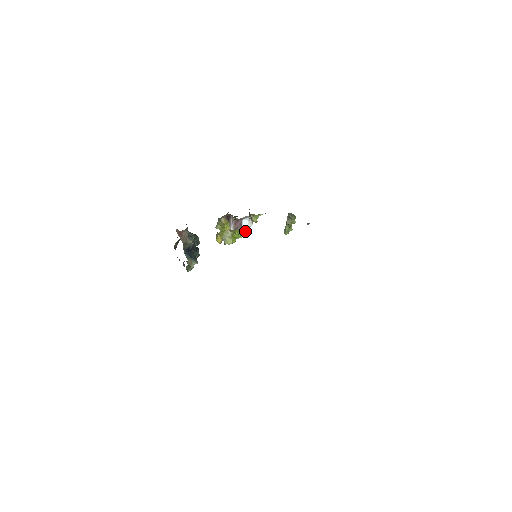
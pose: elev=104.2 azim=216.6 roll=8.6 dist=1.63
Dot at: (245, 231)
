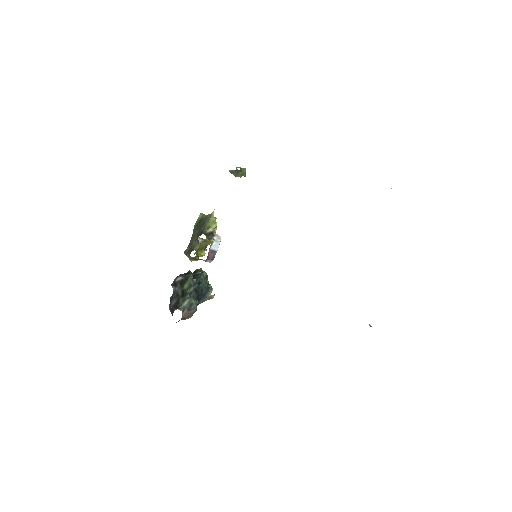
Dot at: occluded
